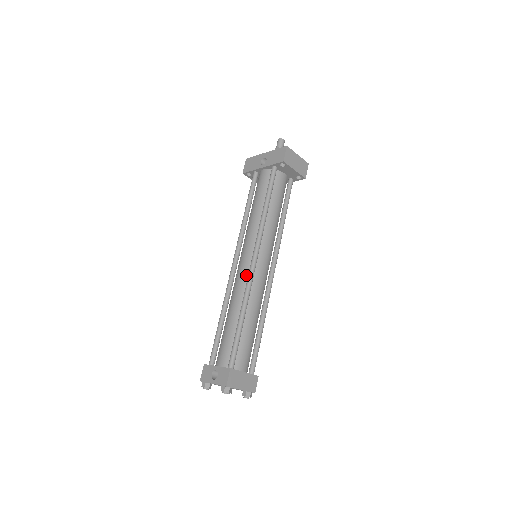
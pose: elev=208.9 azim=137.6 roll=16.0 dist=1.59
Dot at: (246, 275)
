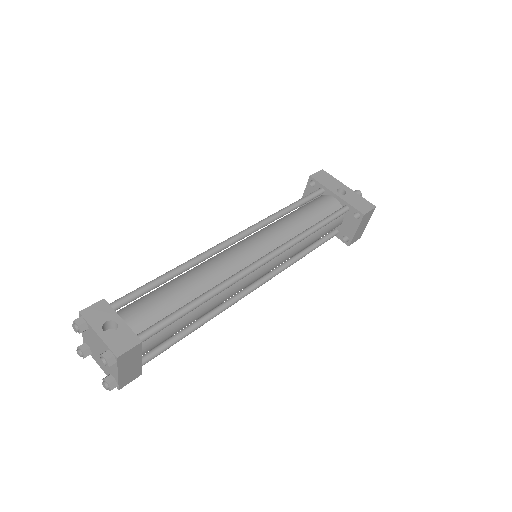
Dot at: (241, 264)
